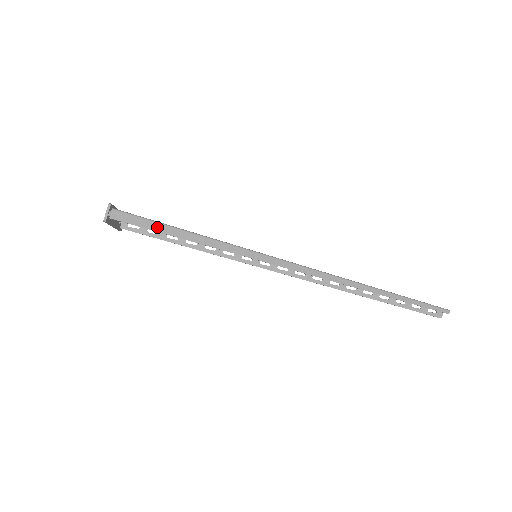
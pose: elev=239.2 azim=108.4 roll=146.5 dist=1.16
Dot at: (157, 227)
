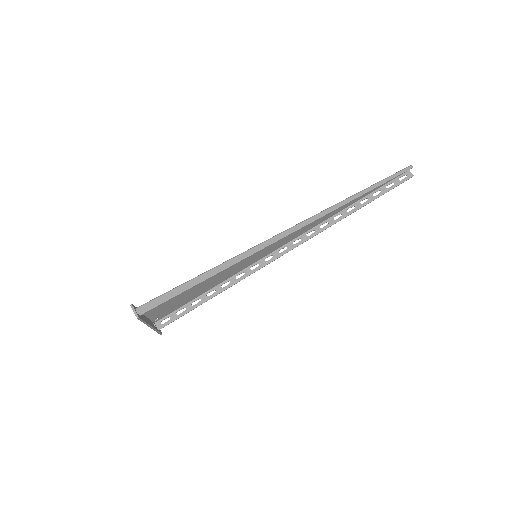
Dot at: (174, 293)
